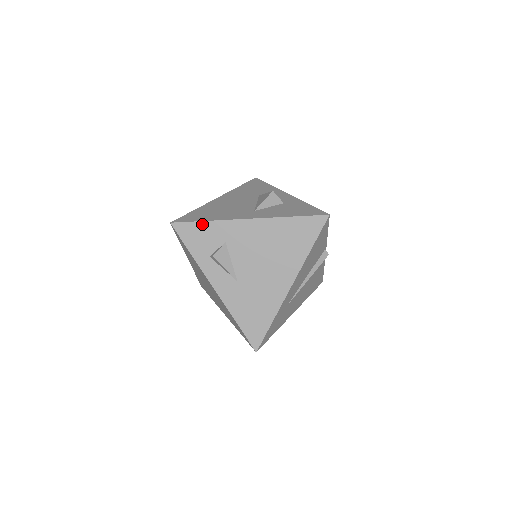
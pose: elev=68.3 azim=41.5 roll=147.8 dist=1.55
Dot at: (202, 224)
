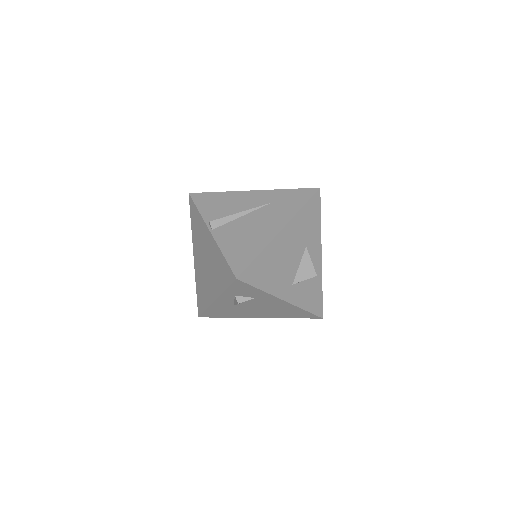
Dot at: (255, 289)
